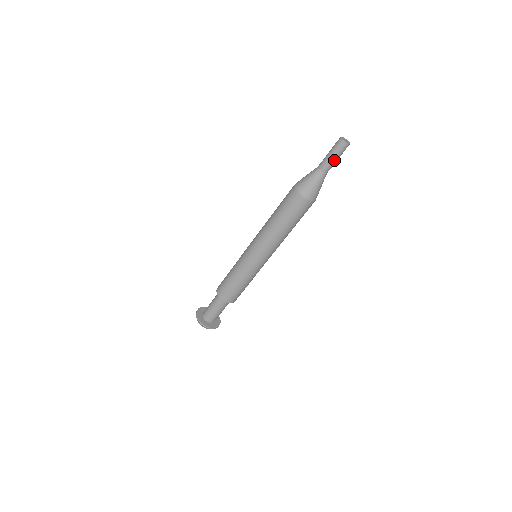
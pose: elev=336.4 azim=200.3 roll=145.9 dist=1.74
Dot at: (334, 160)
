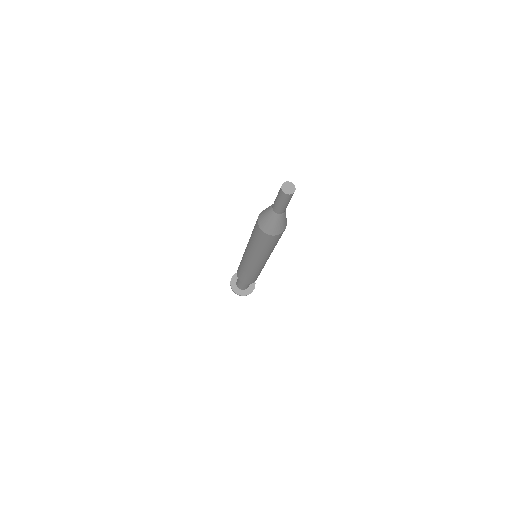
Dot at: occluded
